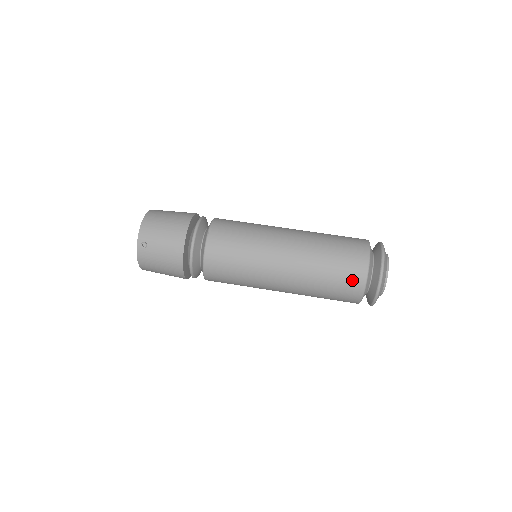
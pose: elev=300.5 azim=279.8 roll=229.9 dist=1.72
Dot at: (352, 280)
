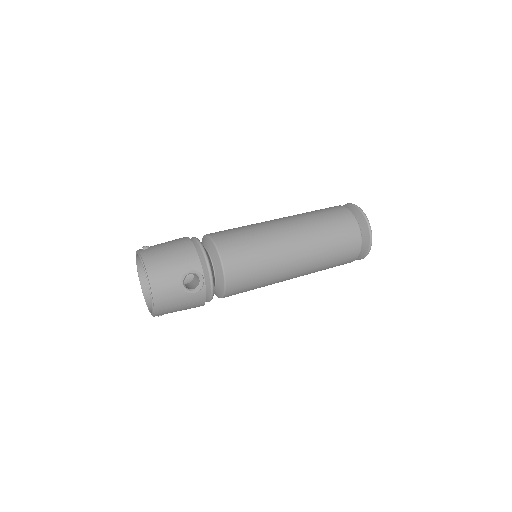
Dot at: (333, 208)
